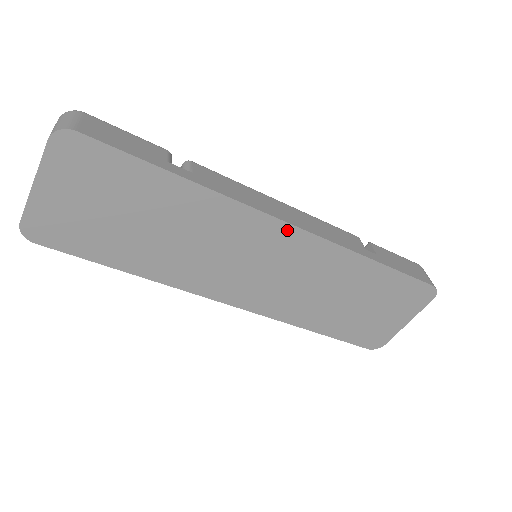
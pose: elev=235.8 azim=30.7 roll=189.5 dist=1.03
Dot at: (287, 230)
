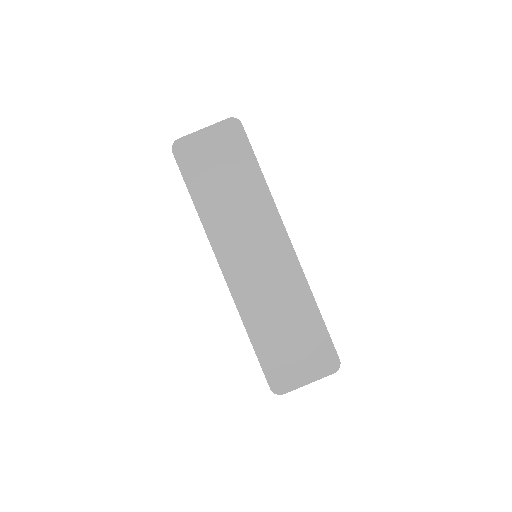
Dot at: (287, 244)
